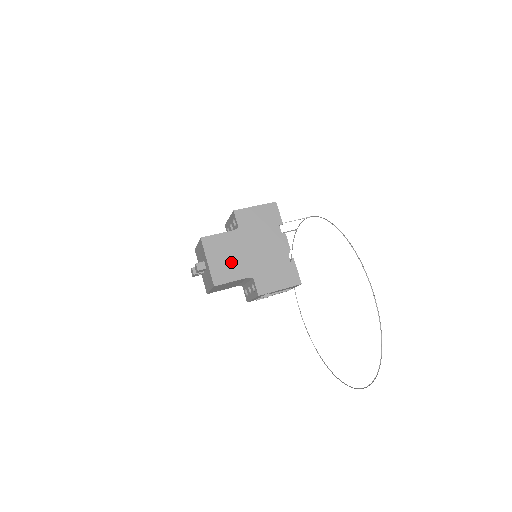
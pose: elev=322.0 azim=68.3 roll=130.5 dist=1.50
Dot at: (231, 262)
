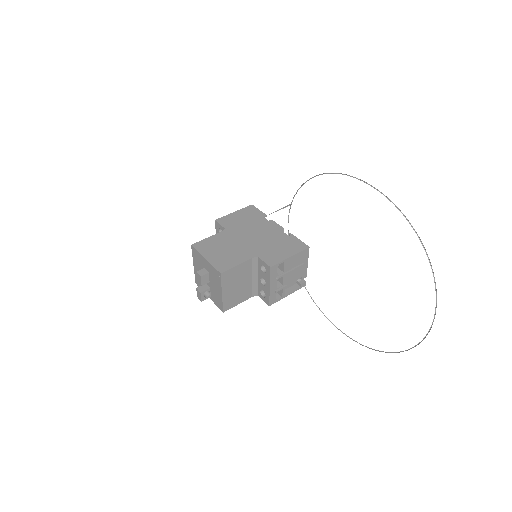
Dot at: (229, 252)
